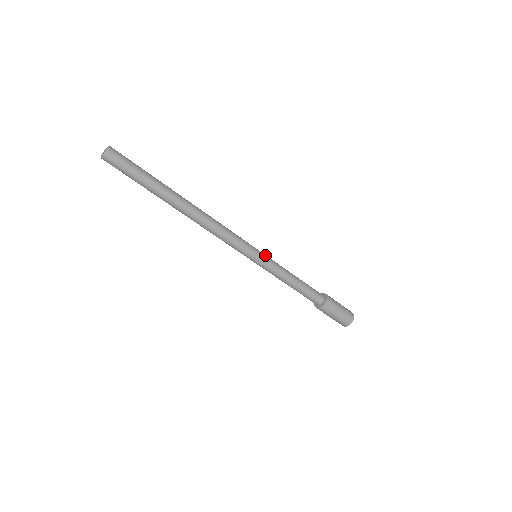
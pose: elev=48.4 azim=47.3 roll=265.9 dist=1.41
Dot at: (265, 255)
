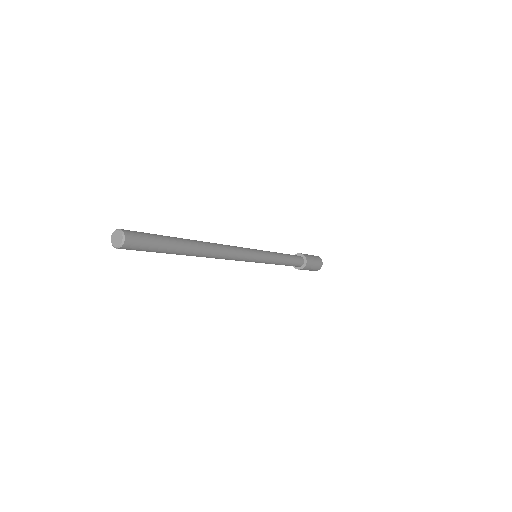
Dot at: (265, 257)
